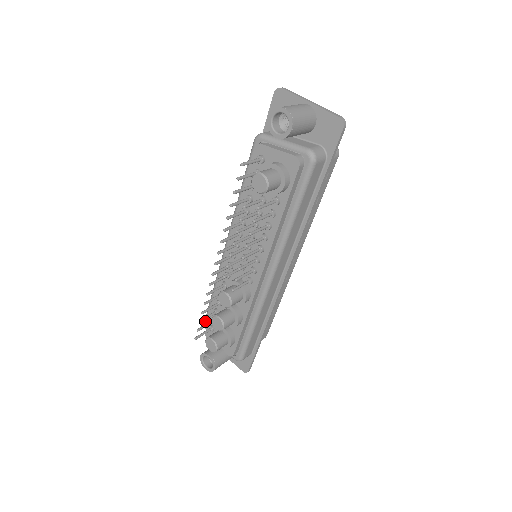
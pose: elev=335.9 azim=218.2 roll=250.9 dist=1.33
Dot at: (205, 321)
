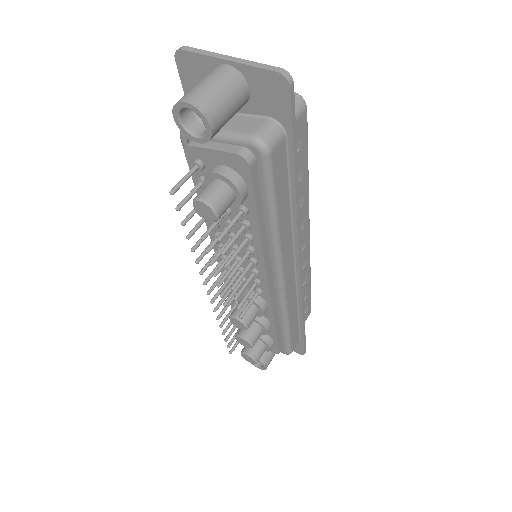
Dot at: occluded
